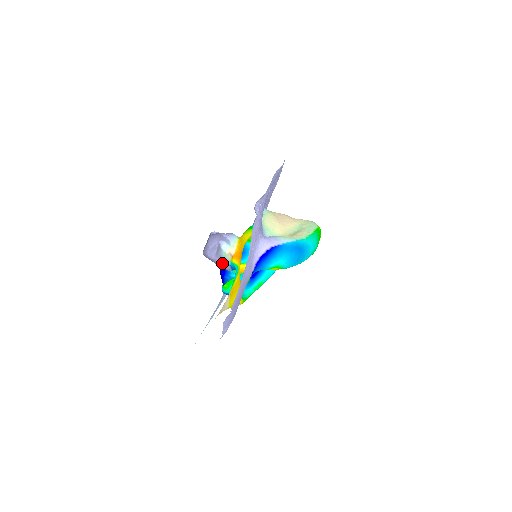
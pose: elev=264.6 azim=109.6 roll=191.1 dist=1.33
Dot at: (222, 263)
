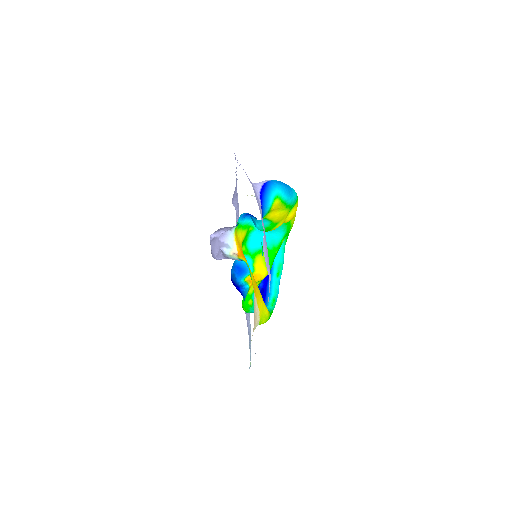
Dot at: occluded
